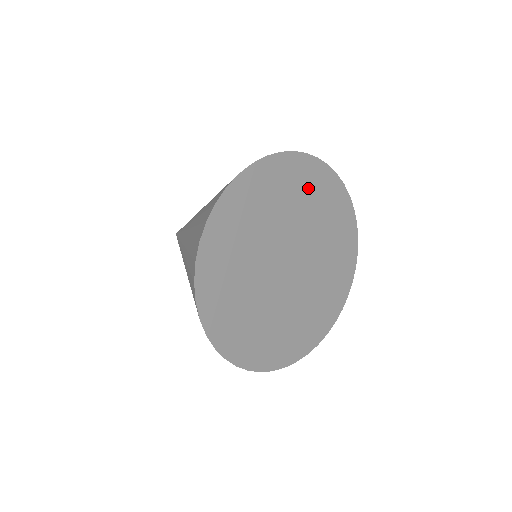
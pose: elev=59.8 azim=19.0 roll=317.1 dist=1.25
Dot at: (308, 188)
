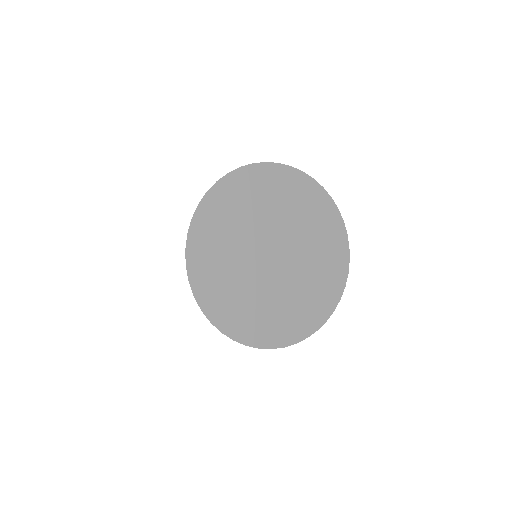
Dot at: (249, 194)
